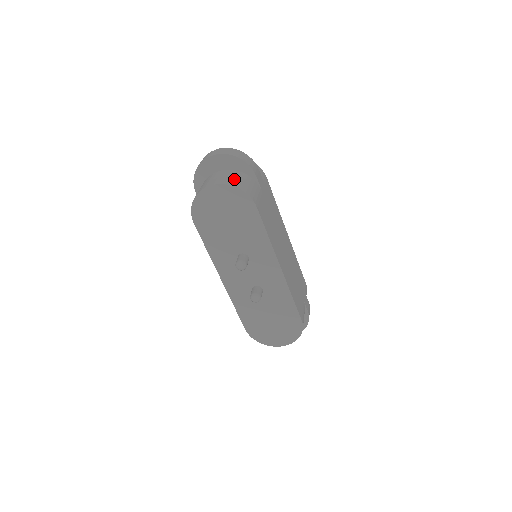
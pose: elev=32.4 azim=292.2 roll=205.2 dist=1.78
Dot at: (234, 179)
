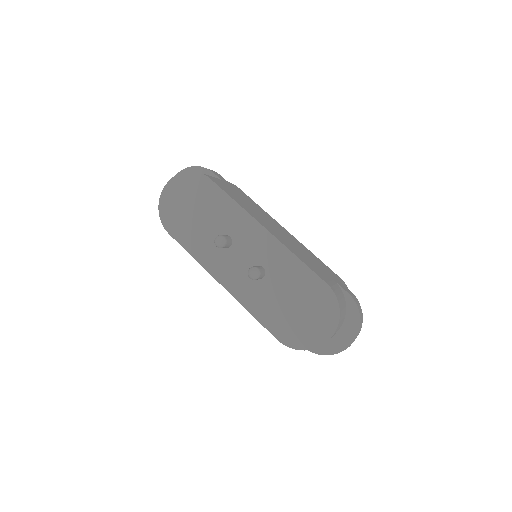
Dot at: occluded
